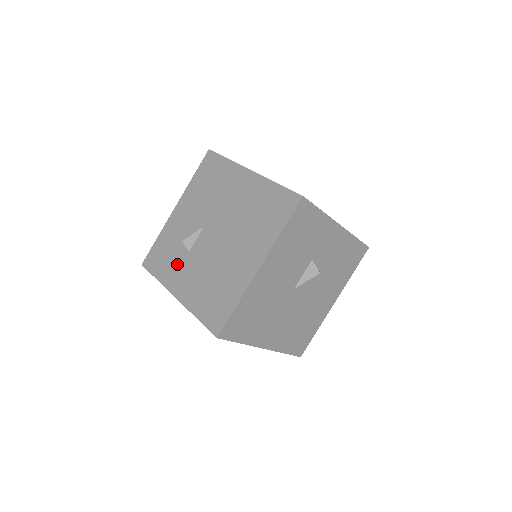
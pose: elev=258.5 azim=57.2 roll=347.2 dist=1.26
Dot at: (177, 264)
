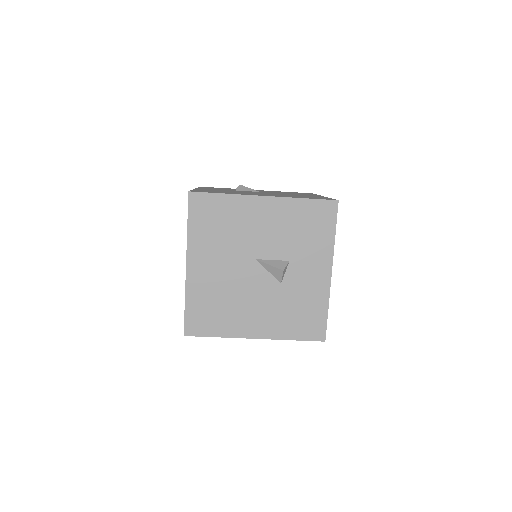
Dot at: (220, 189)
